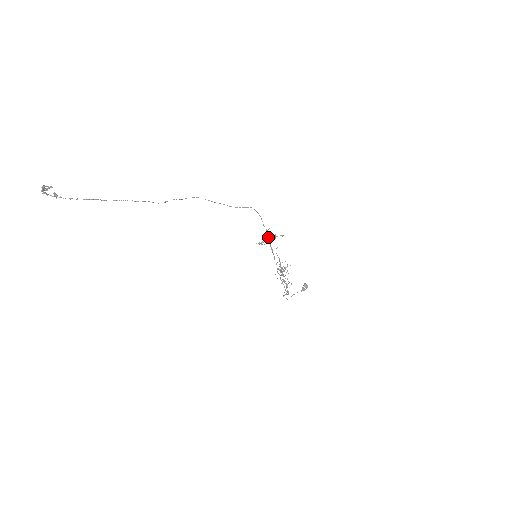
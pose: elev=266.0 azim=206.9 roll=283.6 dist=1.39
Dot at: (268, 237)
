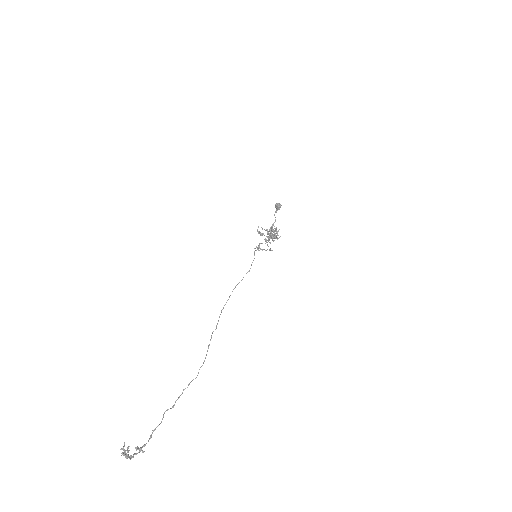
Dot at: occluded
